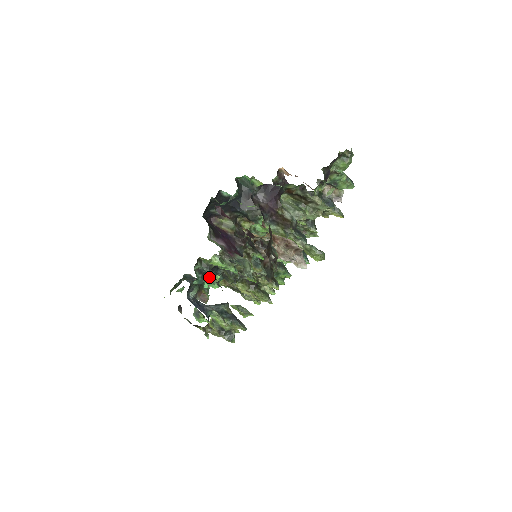
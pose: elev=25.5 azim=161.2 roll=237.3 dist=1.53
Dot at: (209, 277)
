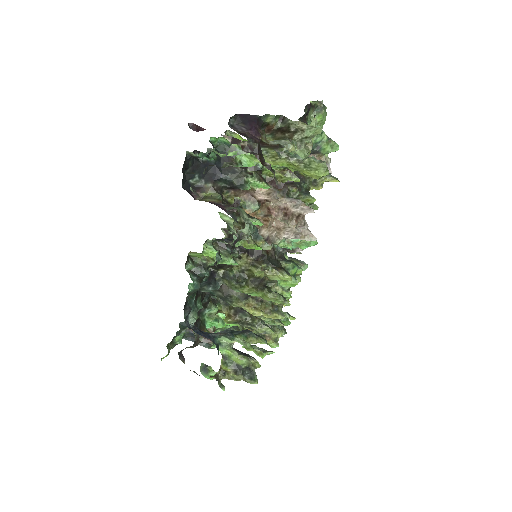
Dot at: (209, 314)
